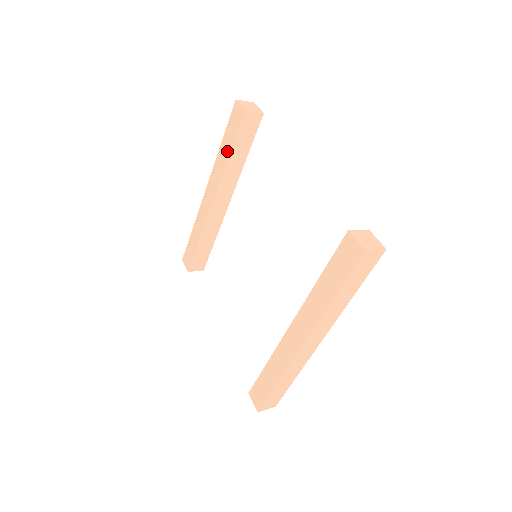
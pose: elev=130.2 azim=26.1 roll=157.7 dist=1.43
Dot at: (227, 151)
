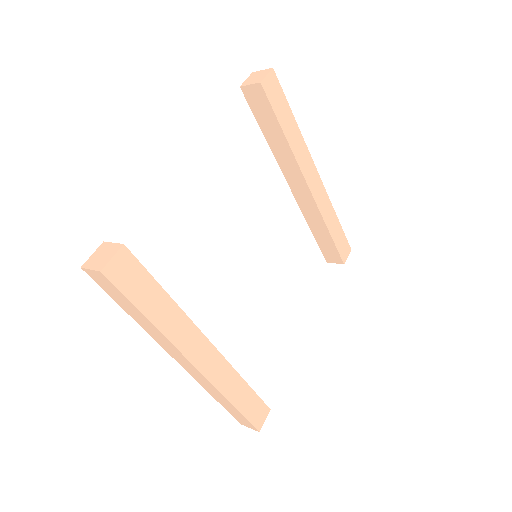
Dot at: occluded
